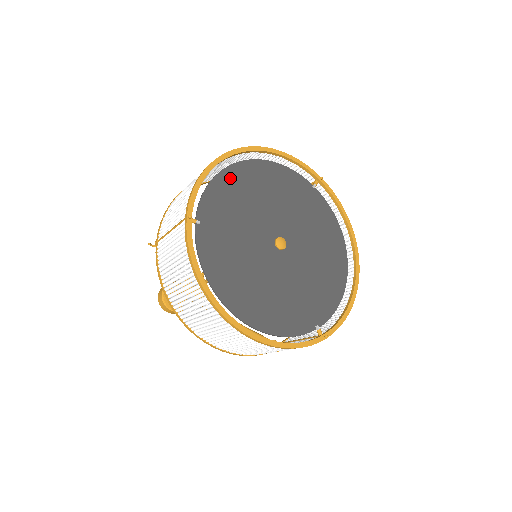
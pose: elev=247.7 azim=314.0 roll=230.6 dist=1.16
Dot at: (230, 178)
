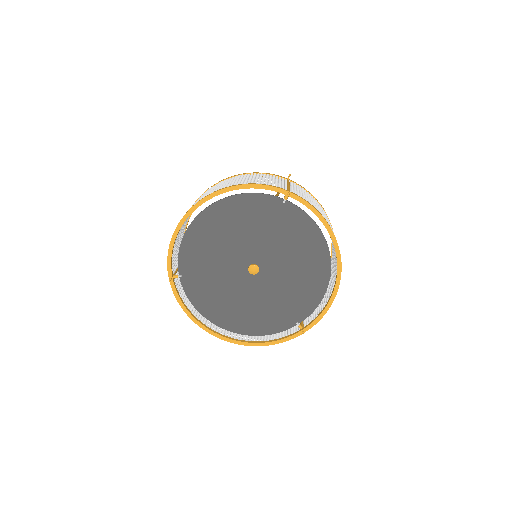
Dot at: (197, 230)
